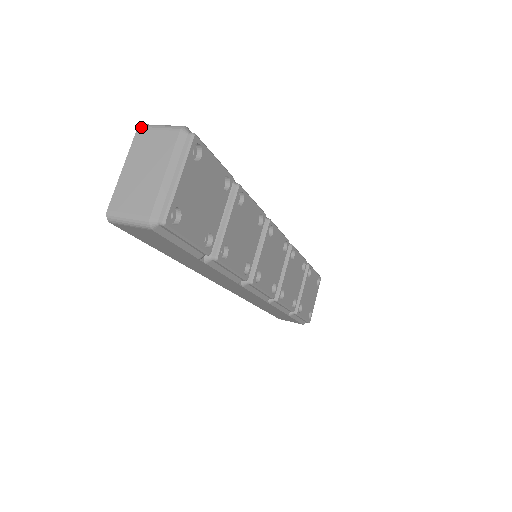
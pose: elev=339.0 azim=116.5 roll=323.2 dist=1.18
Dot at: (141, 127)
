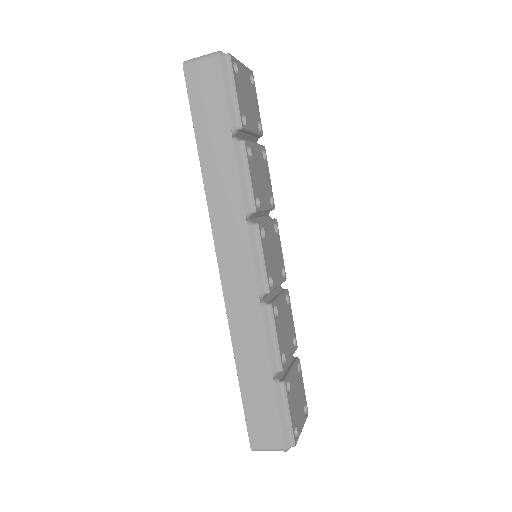
Dot at: occluded
